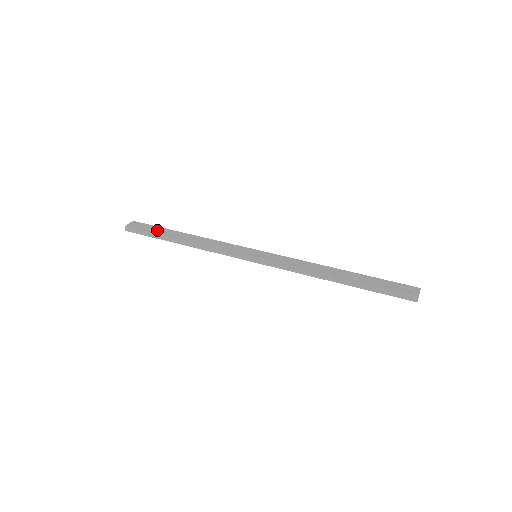
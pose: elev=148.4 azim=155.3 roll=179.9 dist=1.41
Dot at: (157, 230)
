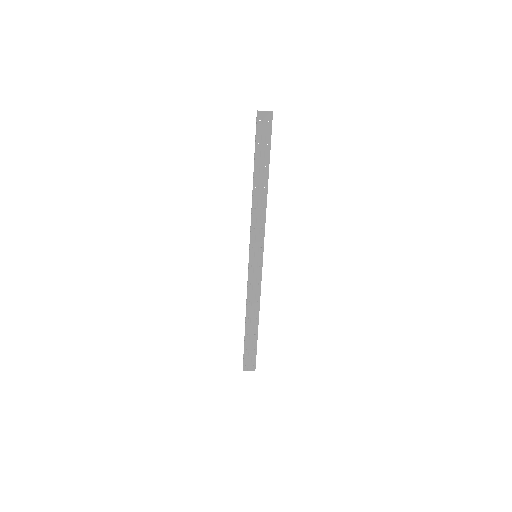
Dot at: (250, 343)
